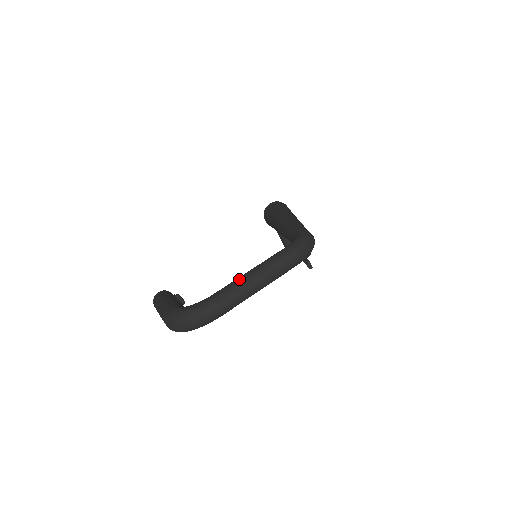
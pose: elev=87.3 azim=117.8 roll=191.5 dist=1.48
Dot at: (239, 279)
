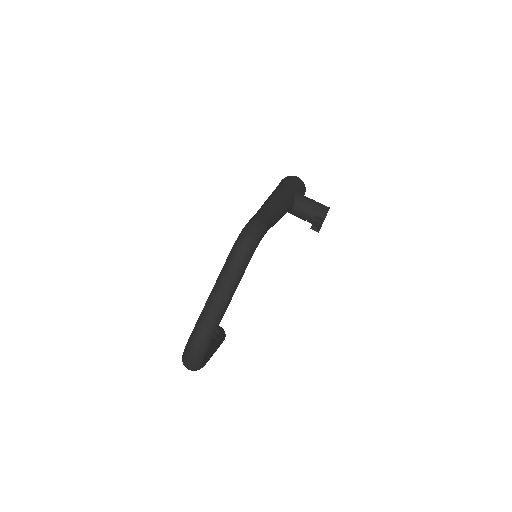
Dot at: occluded
